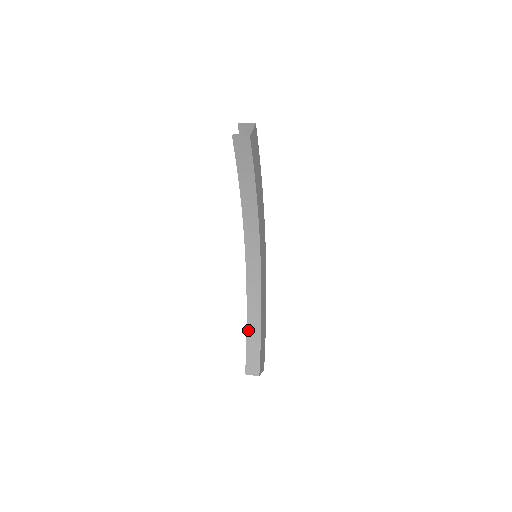
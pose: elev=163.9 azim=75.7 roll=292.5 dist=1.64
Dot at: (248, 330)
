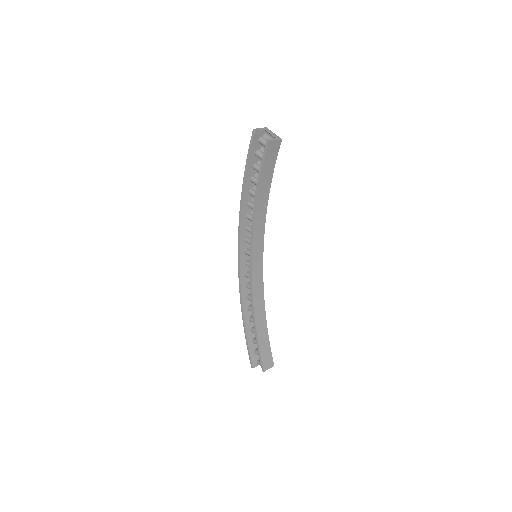
Dot at: (257, 330)
